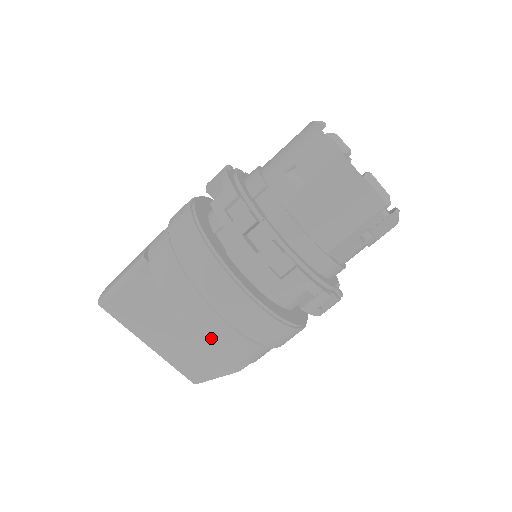
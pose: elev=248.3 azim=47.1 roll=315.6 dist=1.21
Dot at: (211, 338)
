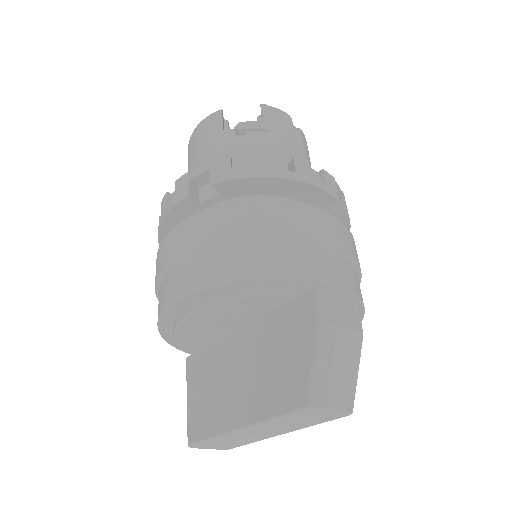
Dot at: (177, 290)
